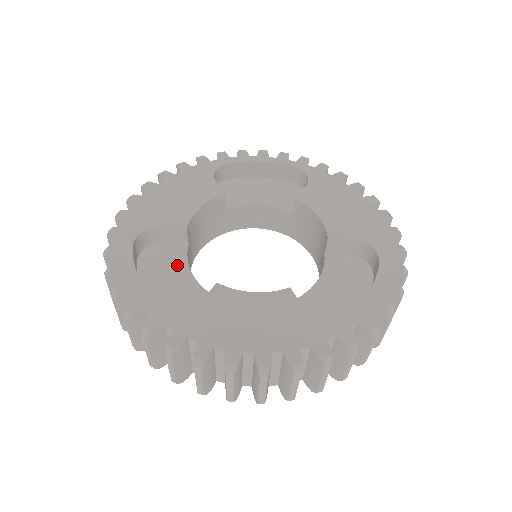
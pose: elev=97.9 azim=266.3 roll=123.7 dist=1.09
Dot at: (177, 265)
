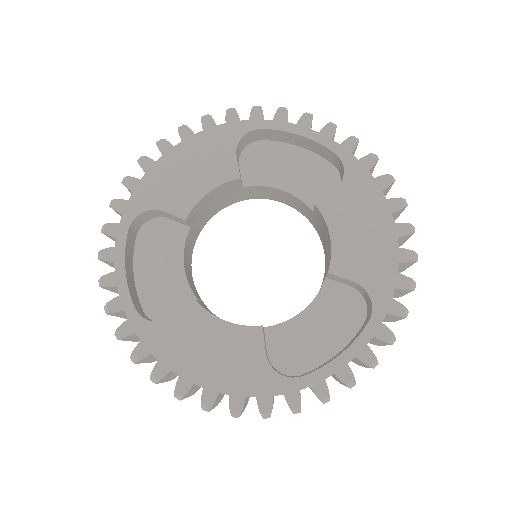
Dot at: (173, 251)
